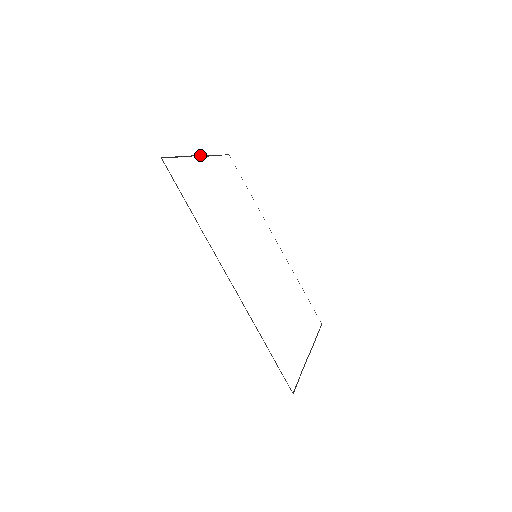
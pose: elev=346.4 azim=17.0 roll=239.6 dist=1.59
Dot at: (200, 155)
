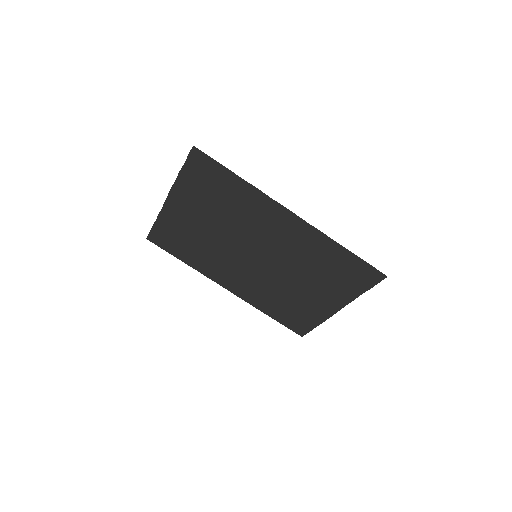
Dot at: (166, 198)
